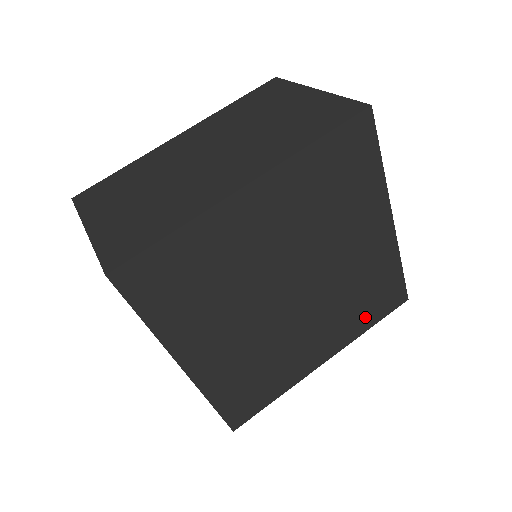
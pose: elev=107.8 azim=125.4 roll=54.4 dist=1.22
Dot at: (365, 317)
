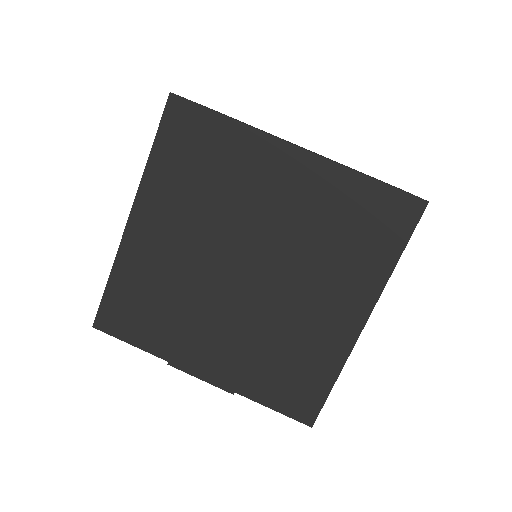
Dot at: (266, 385)
